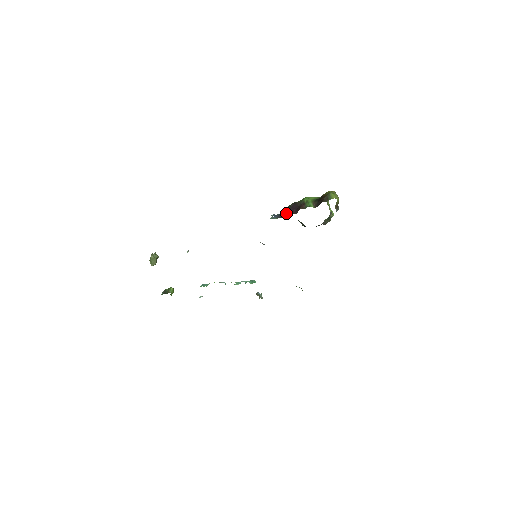
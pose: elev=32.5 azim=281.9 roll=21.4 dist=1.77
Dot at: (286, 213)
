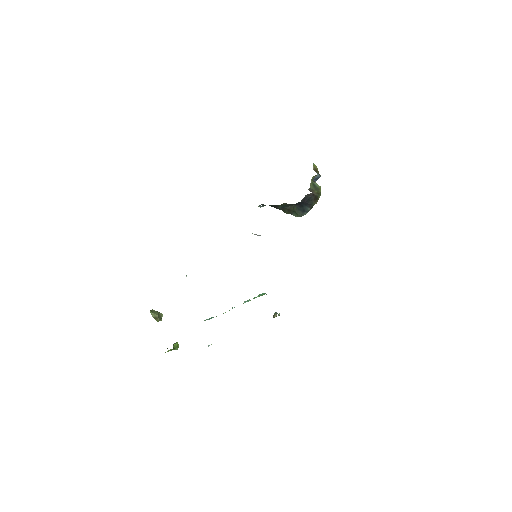
Dot at: occluded
